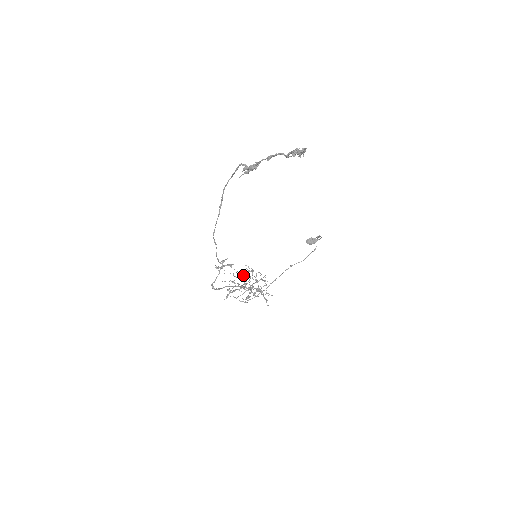
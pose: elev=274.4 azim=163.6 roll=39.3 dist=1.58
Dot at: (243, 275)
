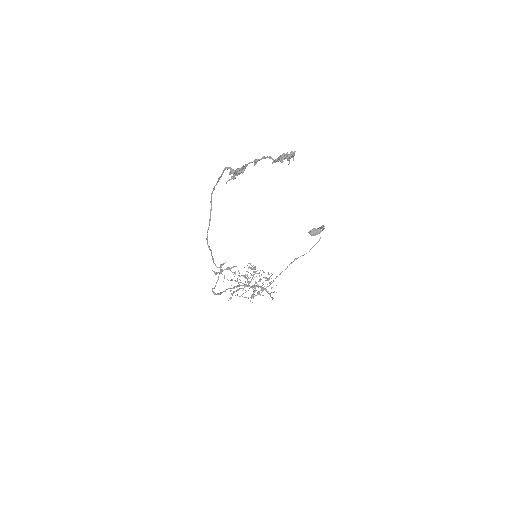
Dot at: occluded
